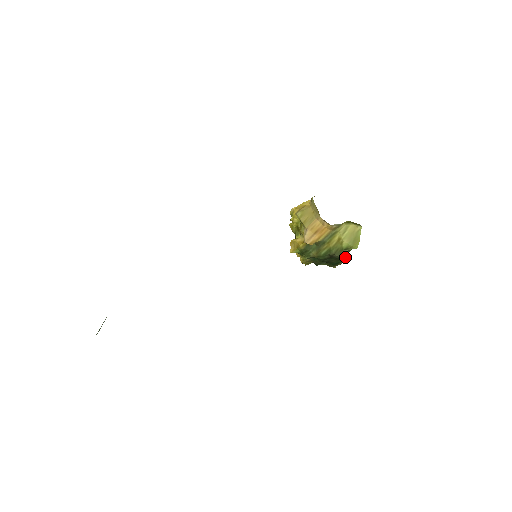
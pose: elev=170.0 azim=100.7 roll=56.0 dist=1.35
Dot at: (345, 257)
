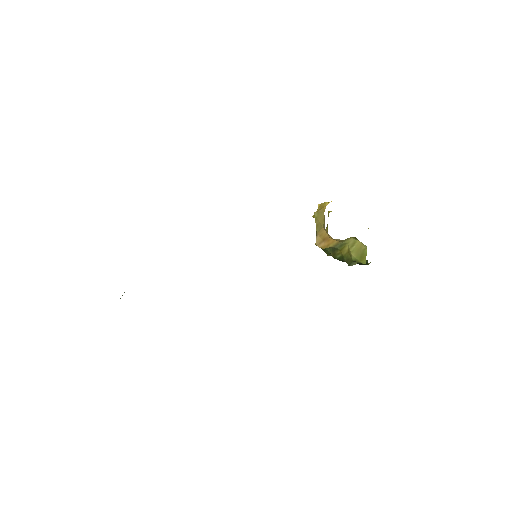
Dot at: (366, 263)
